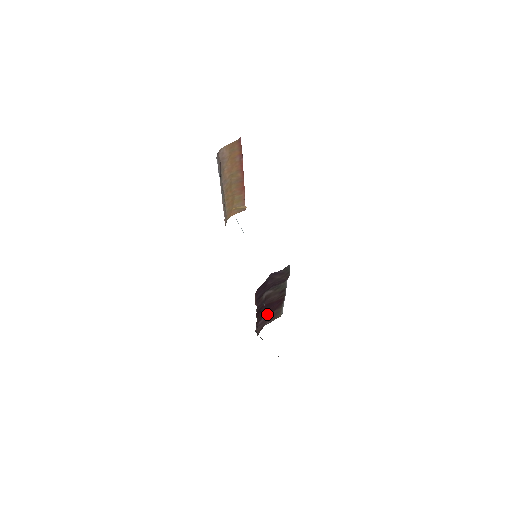
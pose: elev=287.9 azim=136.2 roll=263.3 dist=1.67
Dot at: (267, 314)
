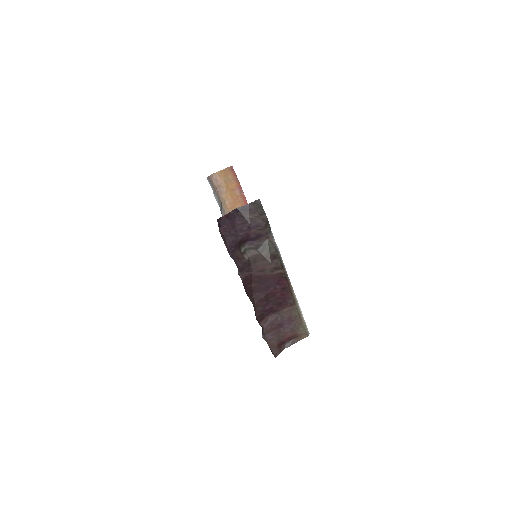
Dot at: (270, 306)
